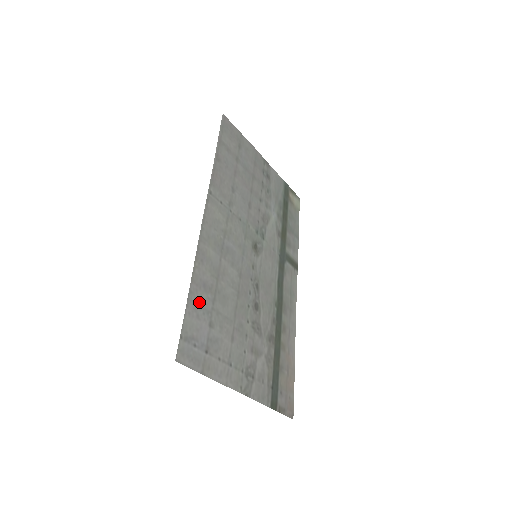
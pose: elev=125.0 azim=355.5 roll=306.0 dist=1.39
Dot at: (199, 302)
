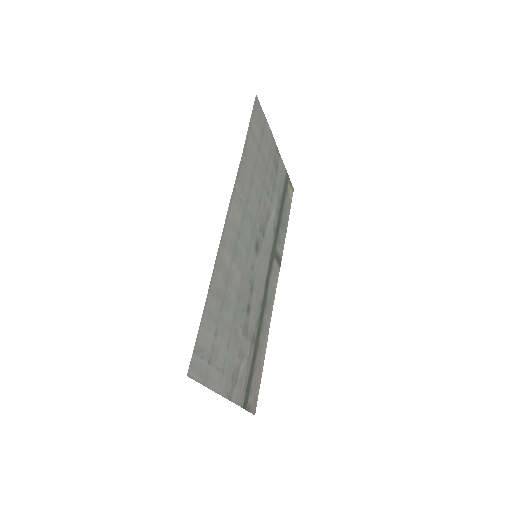
Dot at: (211, 311)
